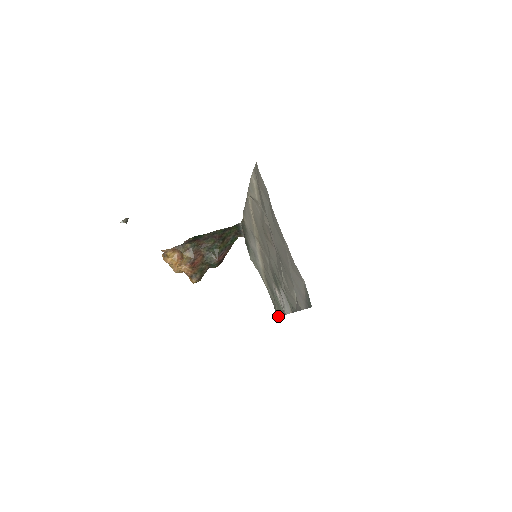
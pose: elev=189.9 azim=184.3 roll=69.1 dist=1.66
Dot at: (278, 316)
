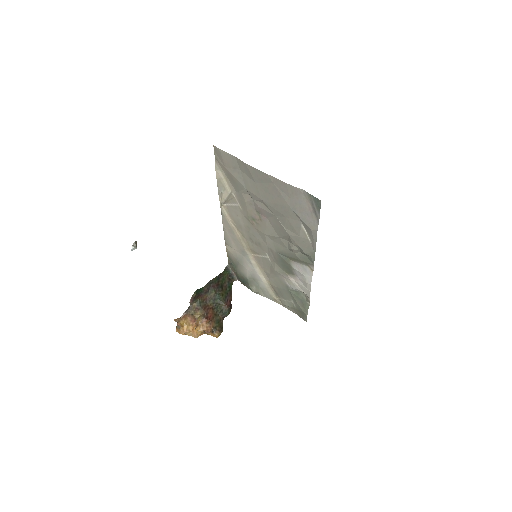
Dot at: (306, 314)
